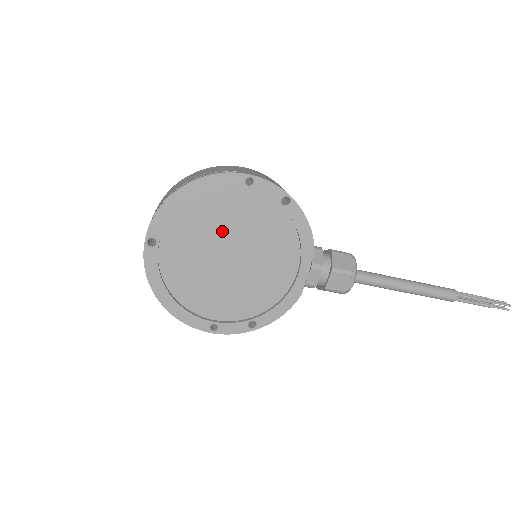
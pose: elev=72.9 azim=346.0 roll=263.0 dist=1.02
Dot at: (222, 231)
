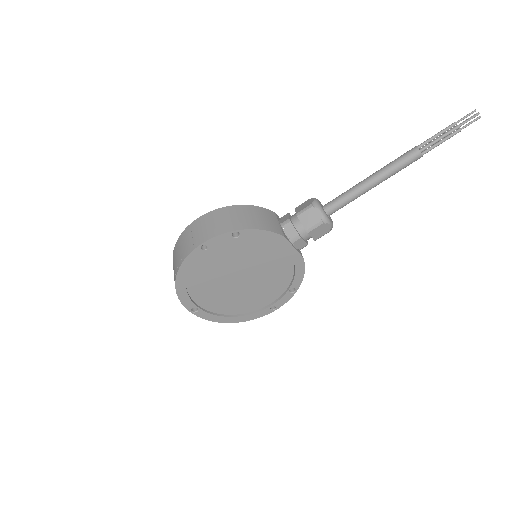
Dot at: (221, 275)
